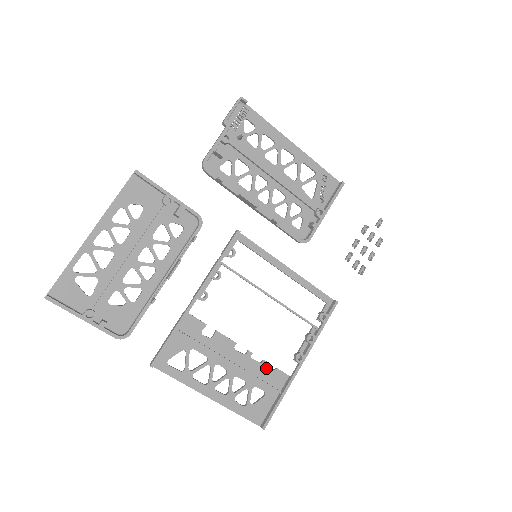
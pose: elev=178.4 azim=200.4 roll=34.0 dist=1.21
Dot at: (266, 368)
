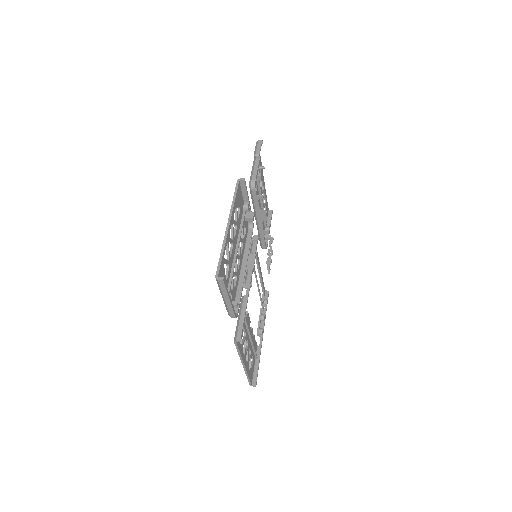
Dot at: (254, 340)
